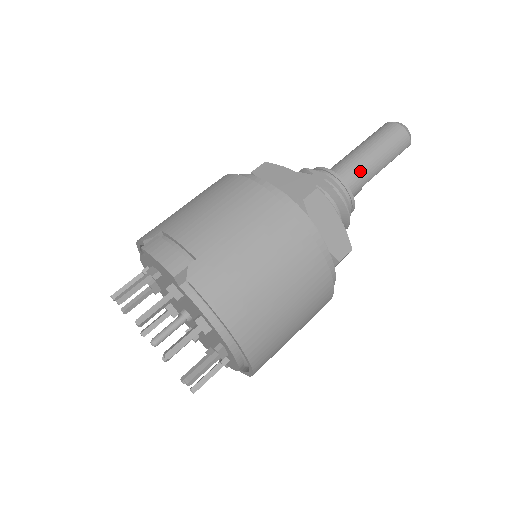
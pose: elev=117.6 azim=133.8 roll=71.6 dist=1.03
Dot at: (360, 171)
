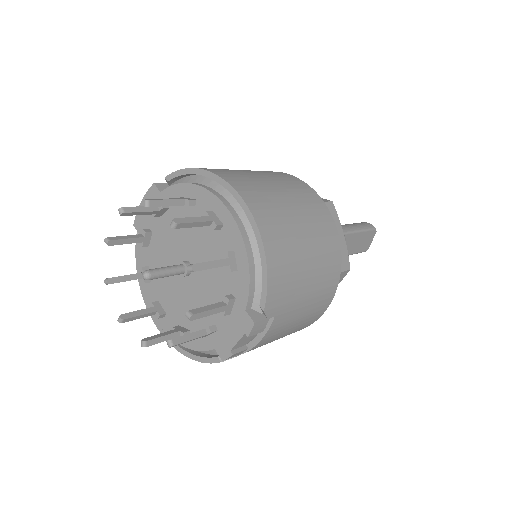
Dot at: occluded
